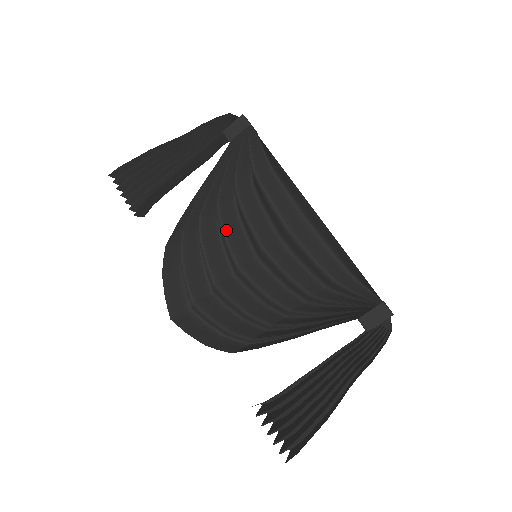
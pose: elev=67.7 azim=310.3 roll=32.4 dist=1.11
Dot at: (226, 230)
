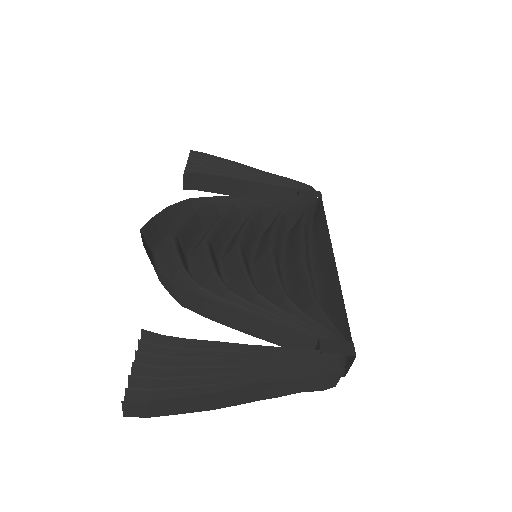
Dot at: (250, 224)
